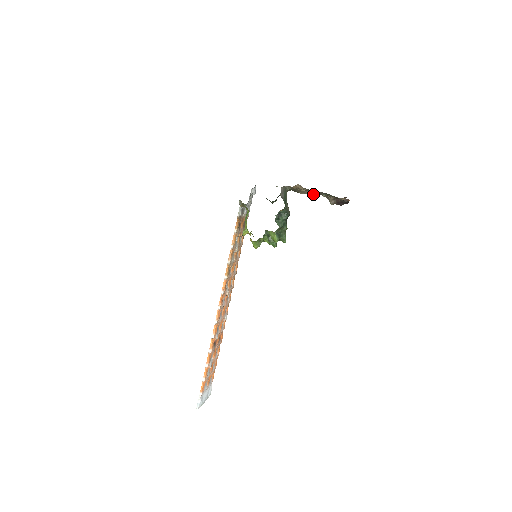
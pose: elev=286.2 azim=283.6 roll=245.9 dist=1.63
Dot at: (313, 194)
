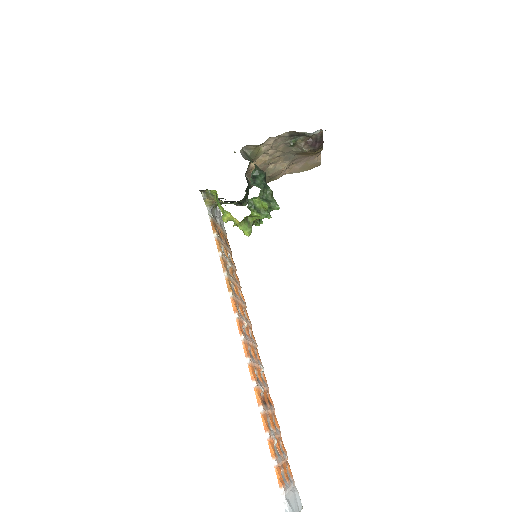
Dot at: (283, 166)
